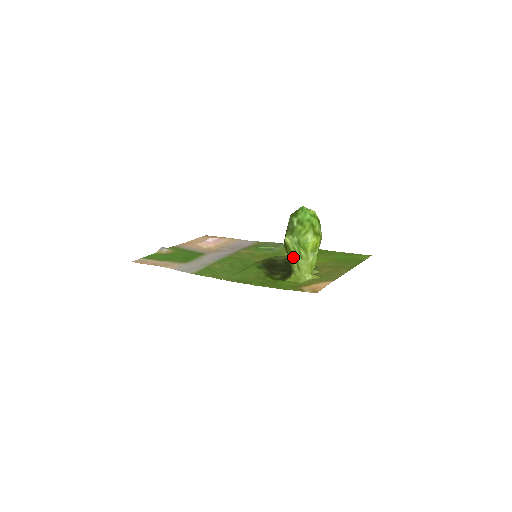
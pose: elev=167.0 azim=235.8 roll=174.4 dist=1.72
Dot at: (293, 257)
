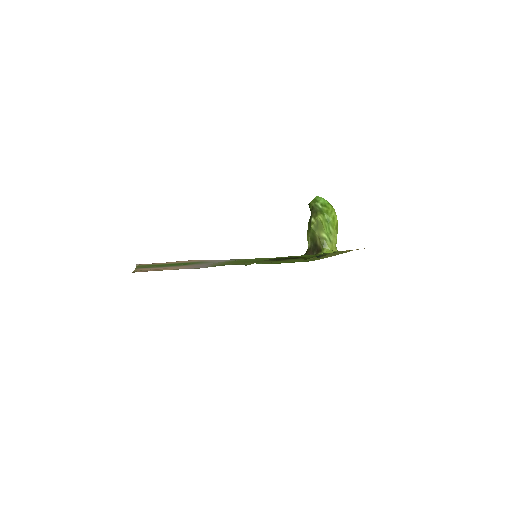
Dot at: (324, 233)
